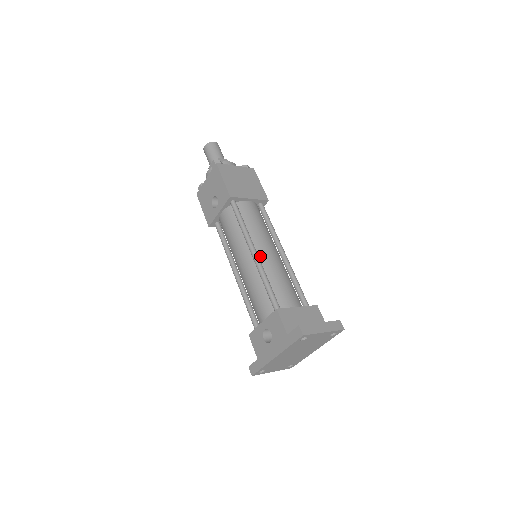
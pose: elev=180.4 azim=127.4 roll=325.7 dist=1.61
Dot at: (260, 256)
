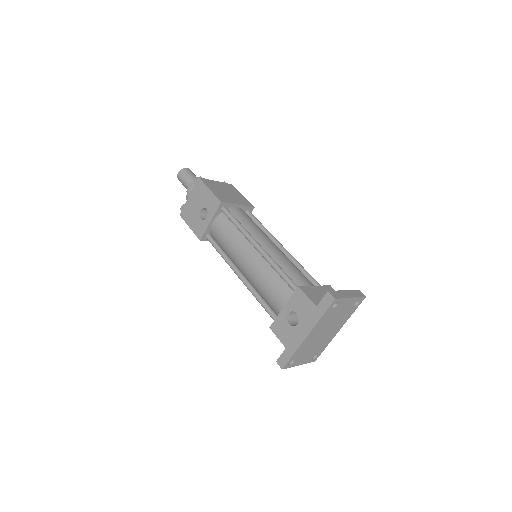
Dot at: (264, 249)
